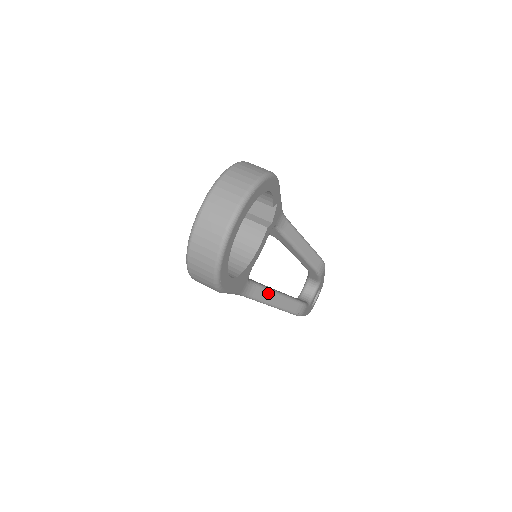
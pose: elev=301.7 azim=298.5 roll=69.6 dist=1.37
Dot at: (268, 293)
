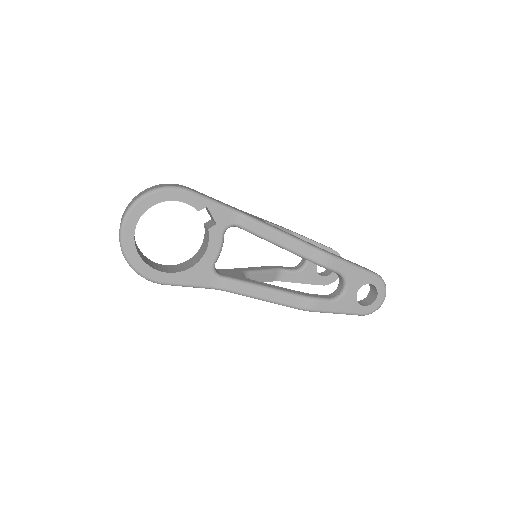
Dot at: (249, 287)
